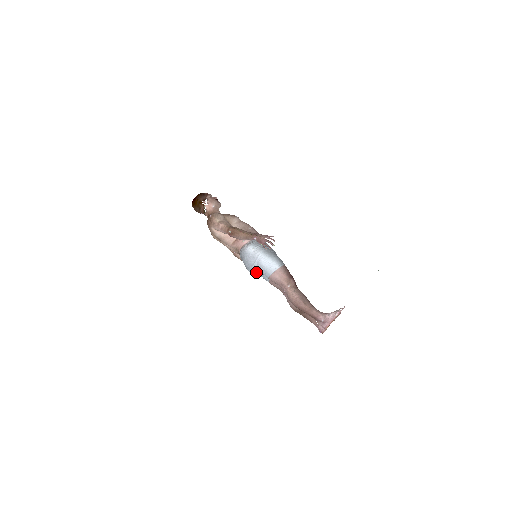
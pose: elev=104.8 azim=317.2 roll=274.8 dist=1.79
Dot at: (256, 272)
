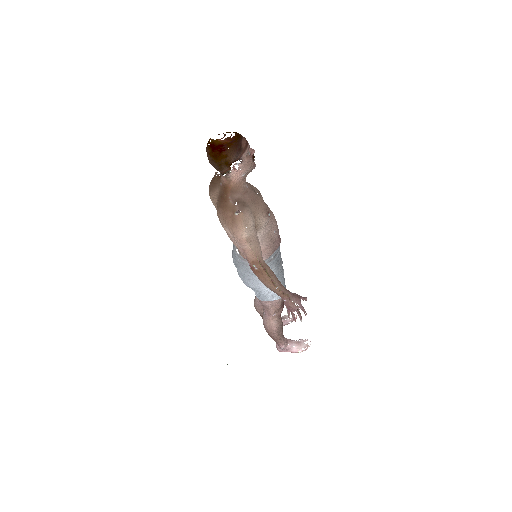
Dot at: occluded
